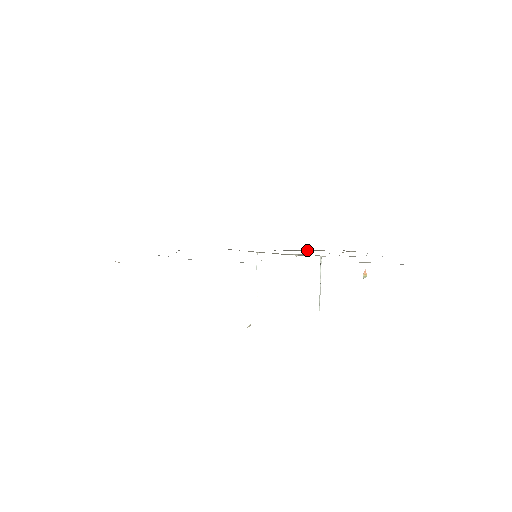
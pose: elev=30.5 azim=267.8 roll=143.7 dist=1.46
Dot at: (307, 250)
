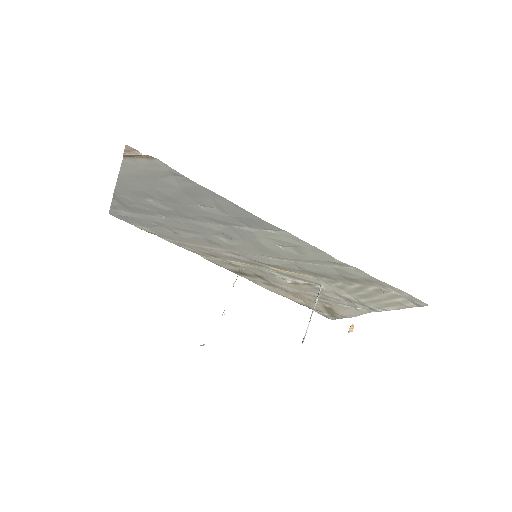
Dot at: (285, 293)
